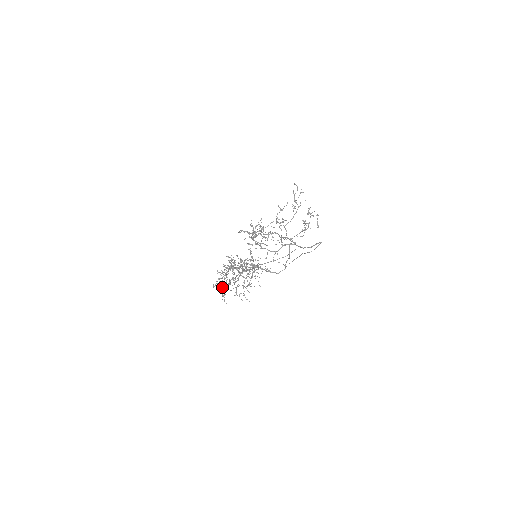
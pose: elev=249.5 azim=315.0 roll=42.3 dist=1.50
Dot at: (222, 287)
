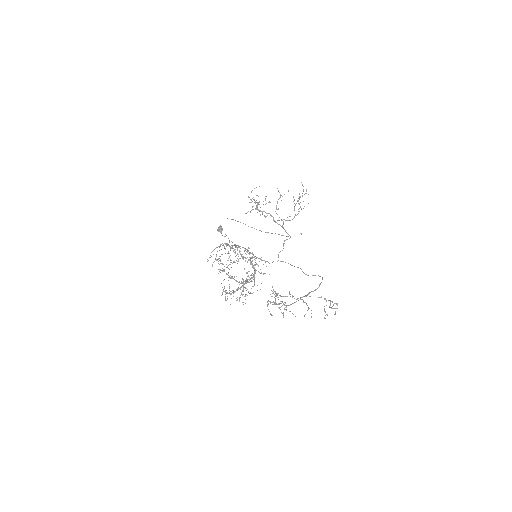
Dot at: (227, 293)
